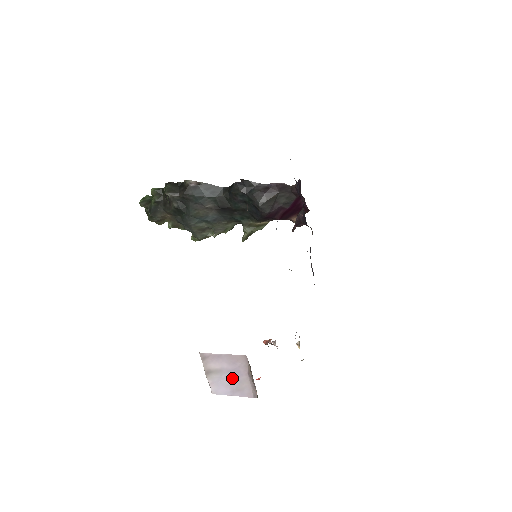
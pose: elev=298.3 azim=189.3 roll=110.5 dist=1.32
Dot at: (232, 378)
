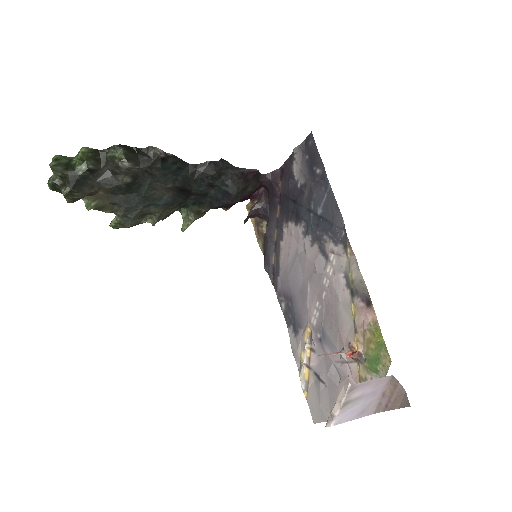
Dot at: (365, 402)
